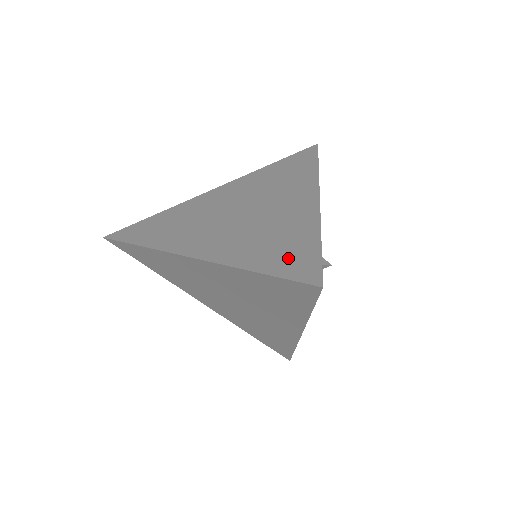
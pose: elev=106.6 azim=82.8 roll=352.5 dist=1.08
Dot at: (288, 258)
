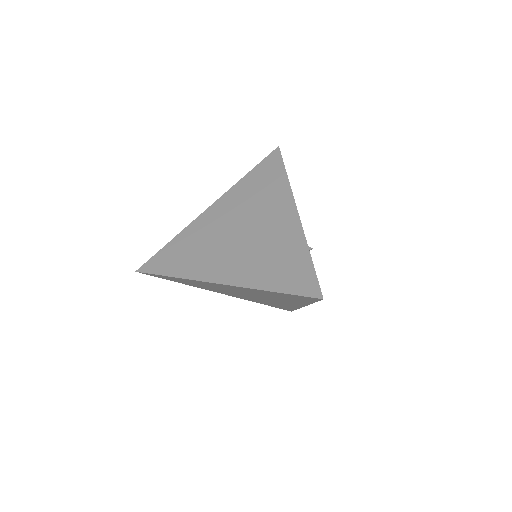
Dot at: (292, 276)
